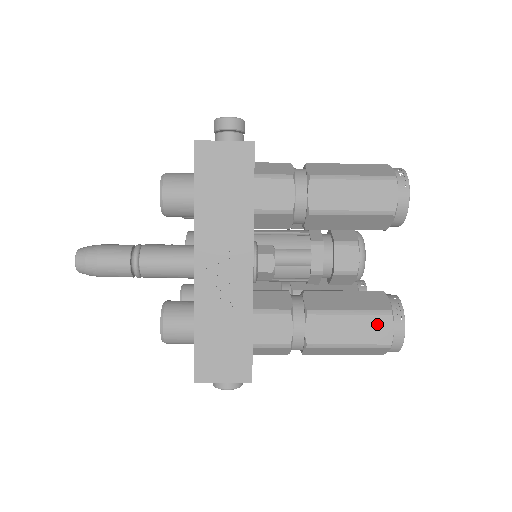
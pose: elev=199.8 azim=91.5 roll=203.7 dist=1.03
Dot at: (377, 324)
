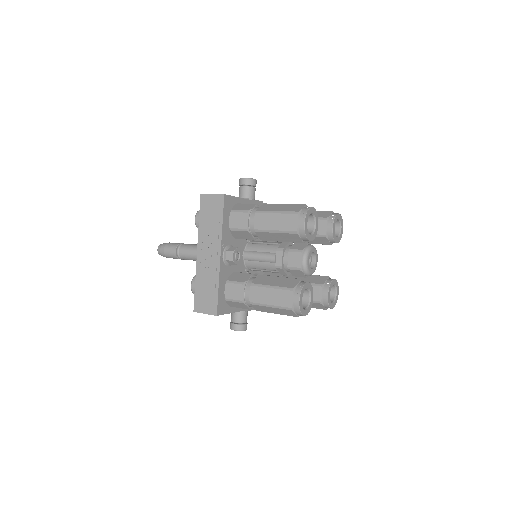
Dot at: (284, 295)
